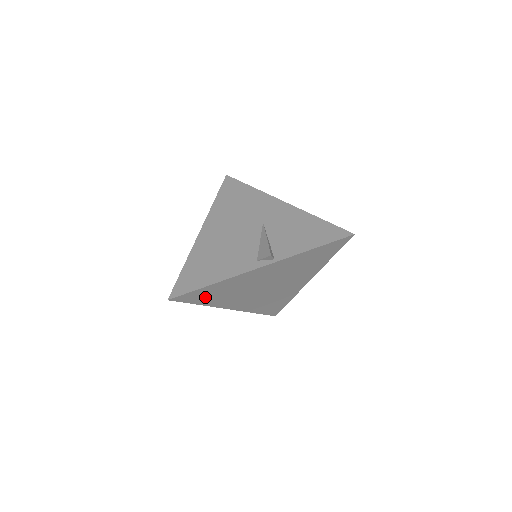
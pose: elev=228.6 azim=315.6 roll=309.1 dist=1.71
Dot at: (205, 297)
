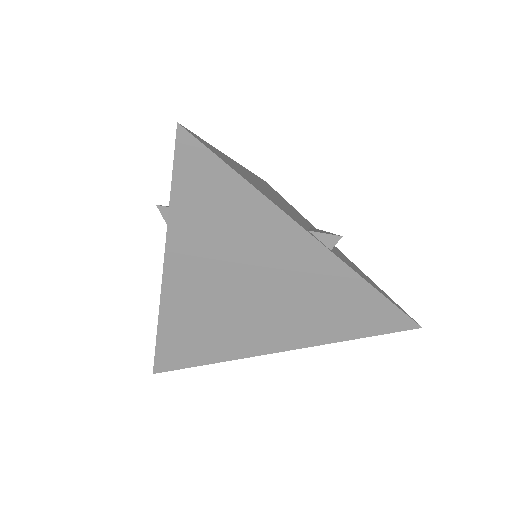
Dot at: (199, 196)
